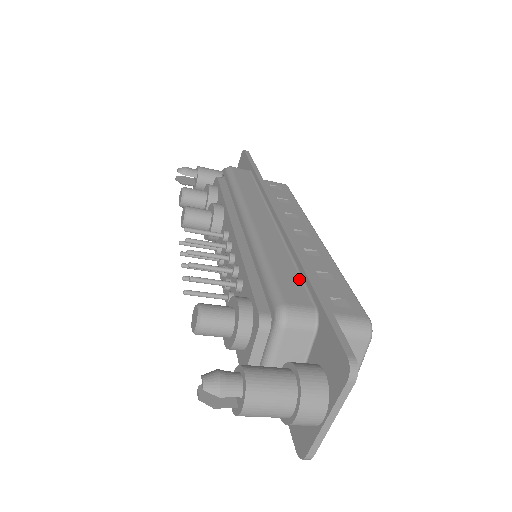
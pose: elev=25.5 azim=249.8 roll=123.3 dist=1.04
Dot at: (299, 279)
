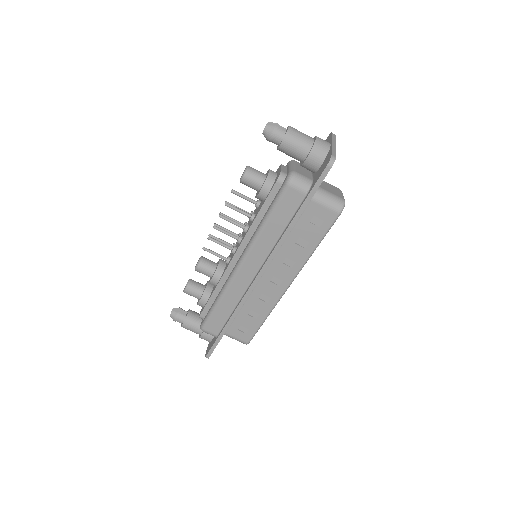
Dot at: occluded
